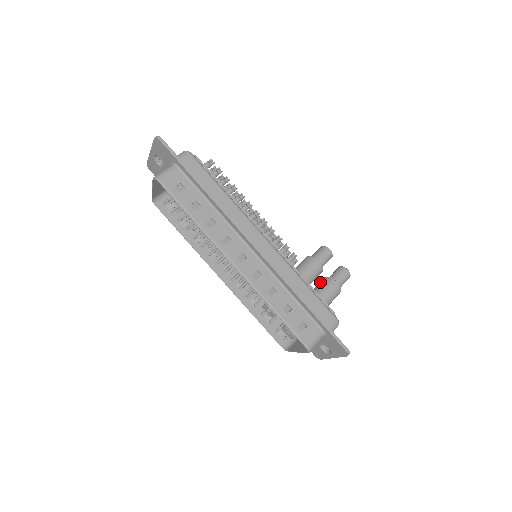
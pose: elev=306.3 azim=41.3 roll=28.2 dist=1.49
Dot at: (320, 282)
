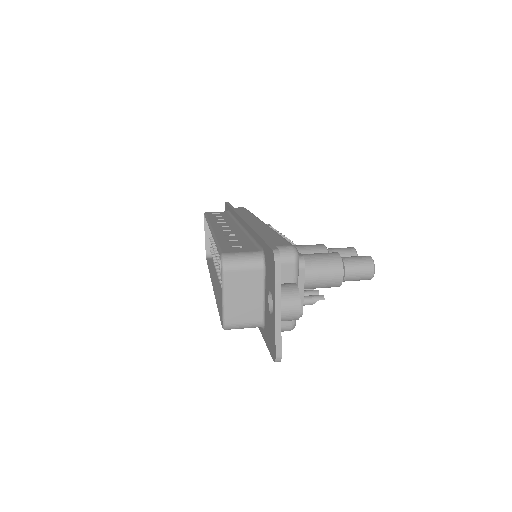
Dot at: occluded
